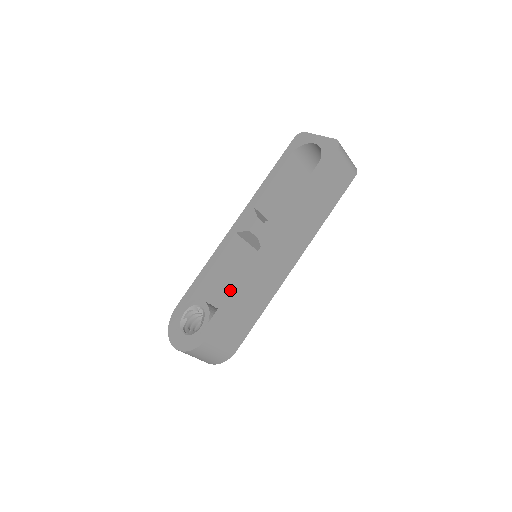
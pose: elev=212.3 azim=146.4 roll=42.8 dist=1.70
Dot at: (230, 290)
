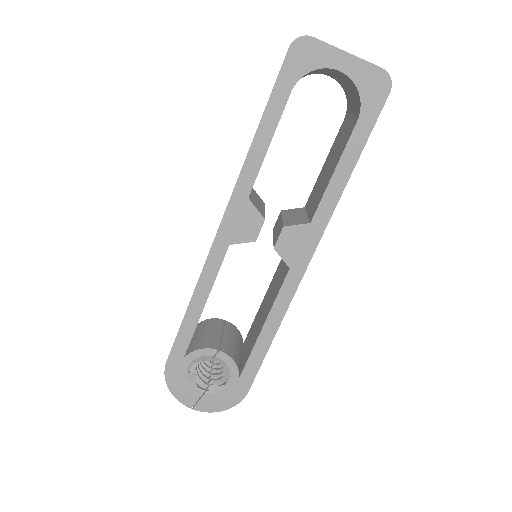
Dot at: occluded
